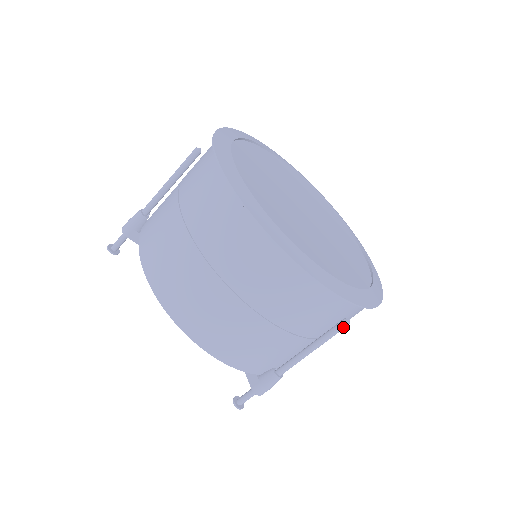
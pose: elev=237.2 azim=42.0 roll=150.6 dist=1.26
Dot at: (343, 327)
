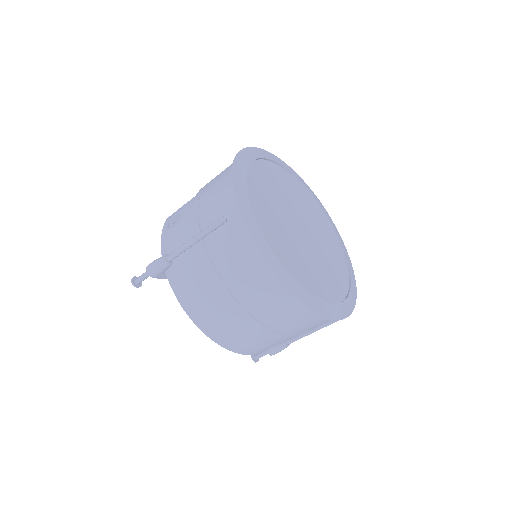
Dot at: occluded
